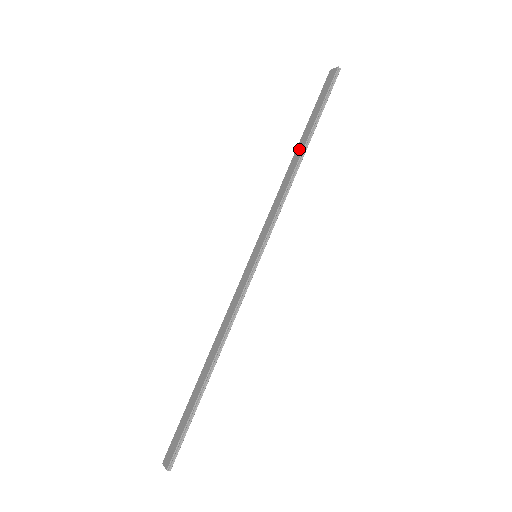
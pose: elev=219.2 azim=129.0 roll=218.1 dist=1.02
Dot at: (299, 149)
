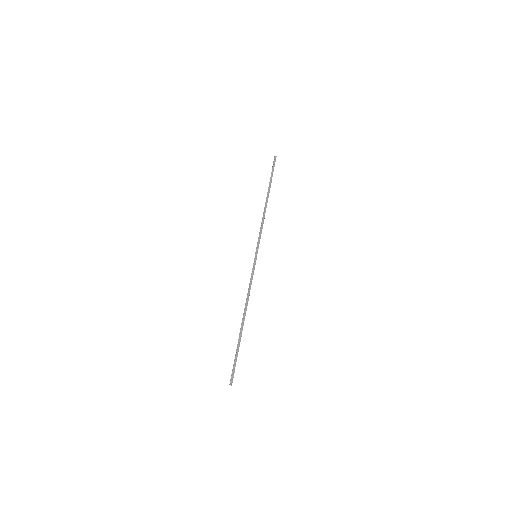
Dot at: occluded
